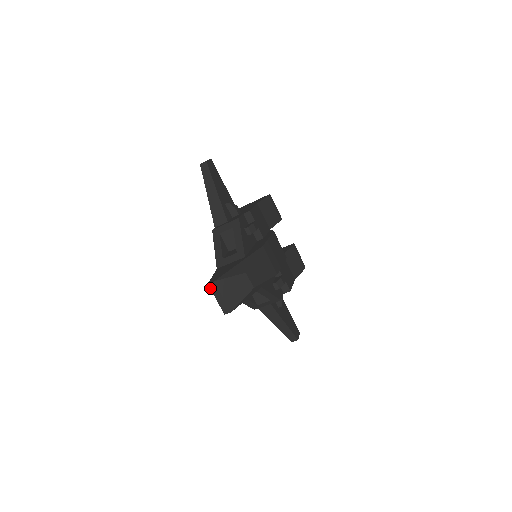
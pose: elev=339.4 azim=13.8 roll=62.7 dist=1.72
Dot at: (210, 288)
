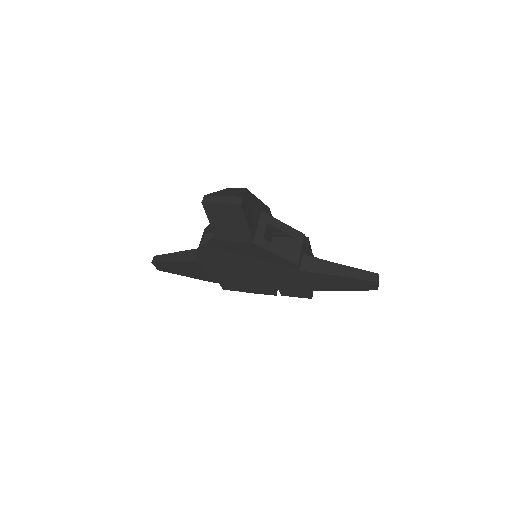
Dot at: (207, 203)
